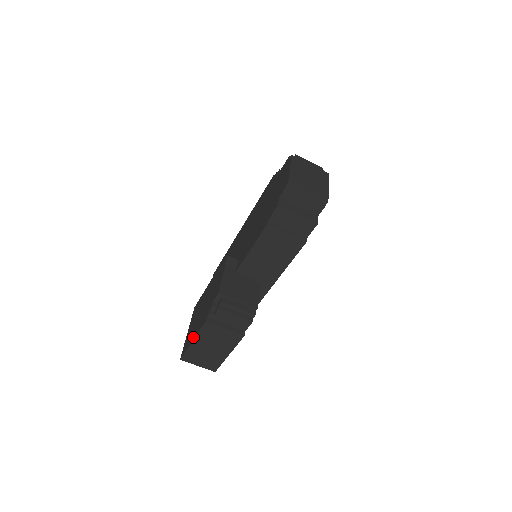
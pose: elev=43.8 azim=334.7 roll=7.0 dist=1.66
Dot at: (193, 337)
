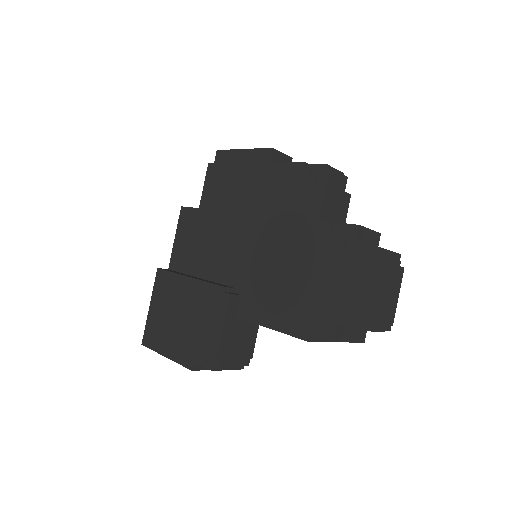
Dot at: (166, 352)
